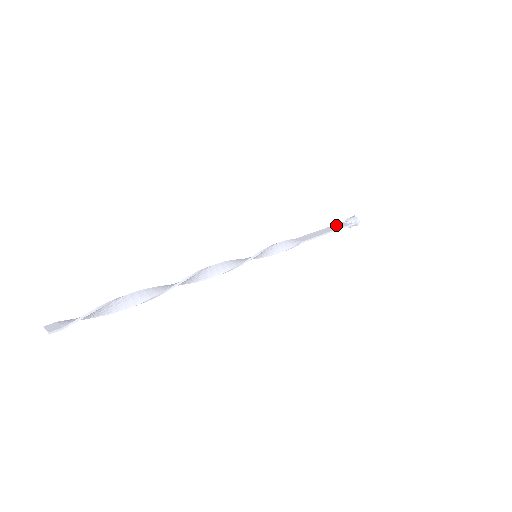
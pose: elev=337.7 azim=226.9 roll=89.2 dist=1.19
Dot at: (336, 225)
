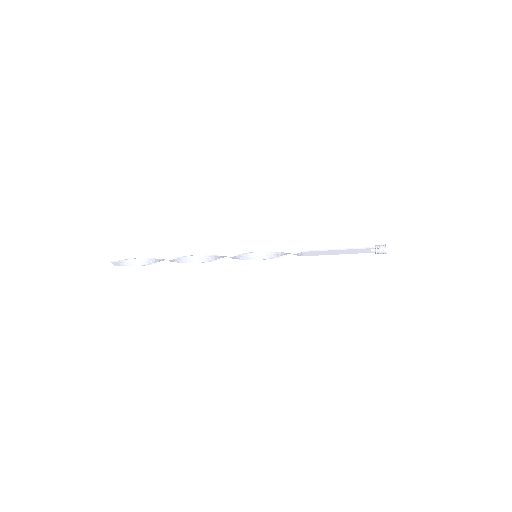
Dot at: (358, 251)
